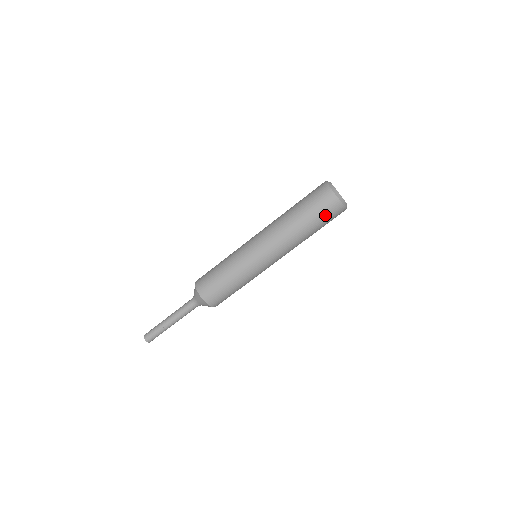
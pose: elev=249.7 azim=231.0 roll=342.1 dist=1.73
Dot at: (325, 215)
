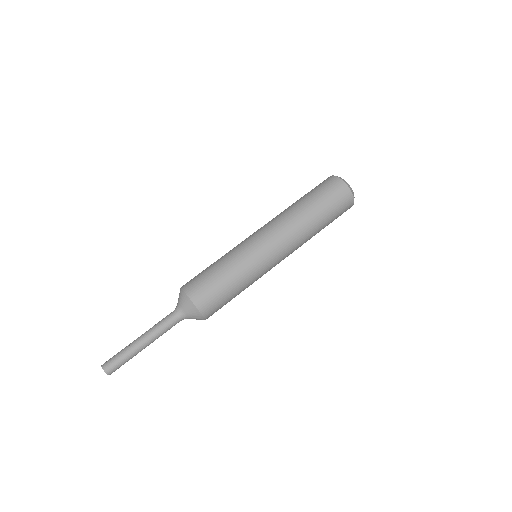
Dot at: (338, 212)
